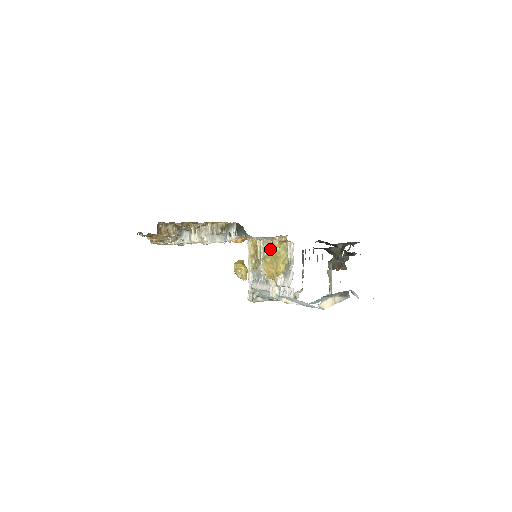
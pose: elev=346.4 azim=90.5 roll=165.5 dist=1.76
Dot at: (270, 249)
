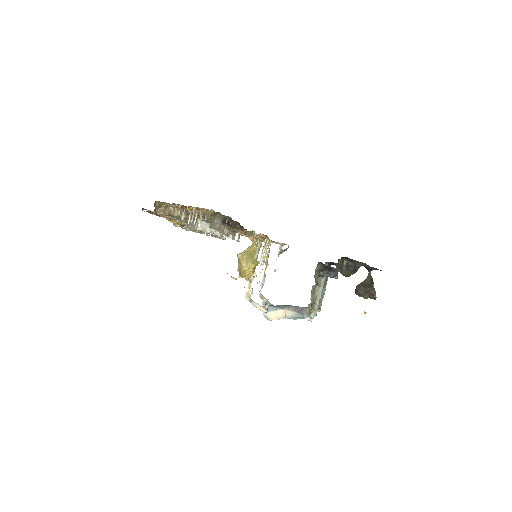
Dot at: (249, 246)
